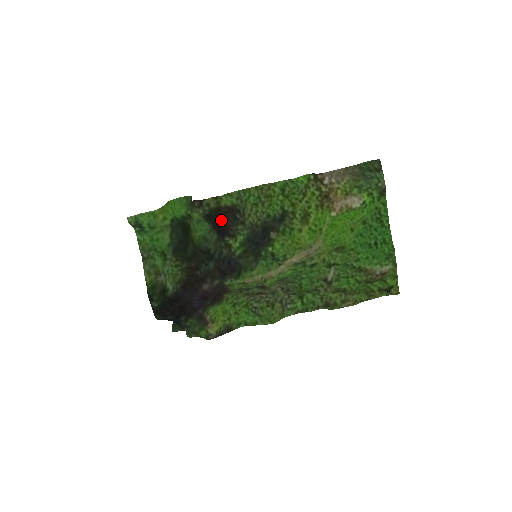
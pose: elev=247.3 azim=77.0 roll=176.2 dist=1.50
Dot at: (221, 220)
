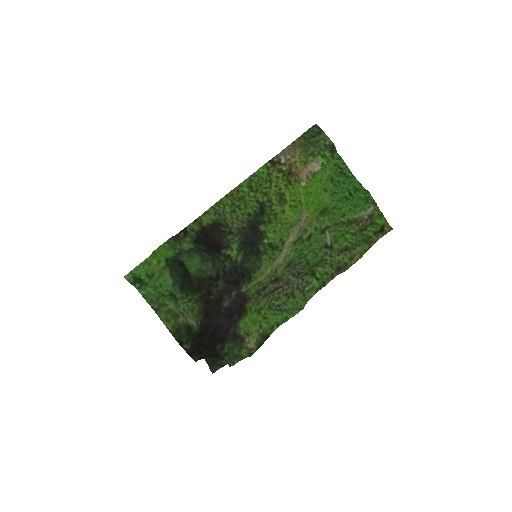
Dot at: (210, 238)
